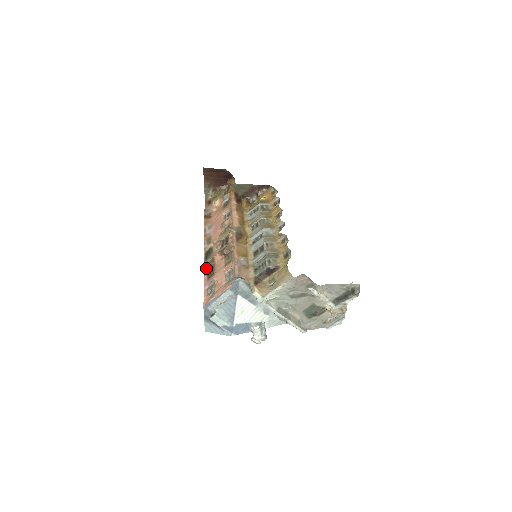
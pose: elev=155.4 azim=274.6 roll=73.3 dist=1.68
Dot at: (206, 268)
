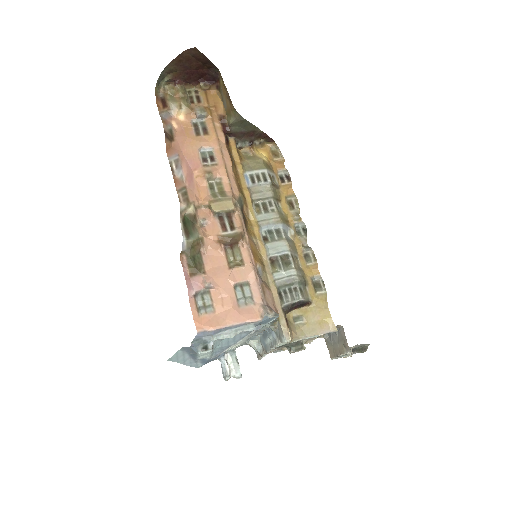
Dot at: (187, 252)
